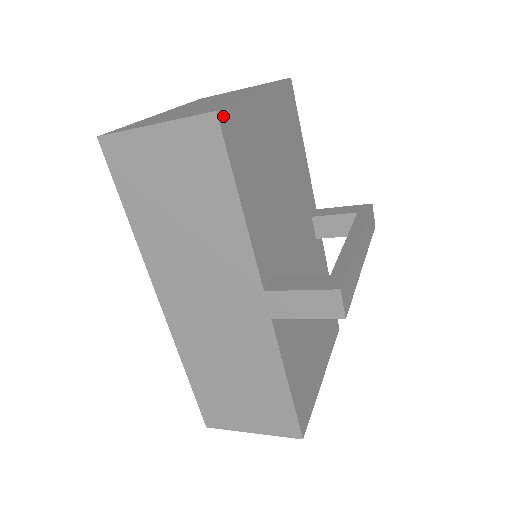
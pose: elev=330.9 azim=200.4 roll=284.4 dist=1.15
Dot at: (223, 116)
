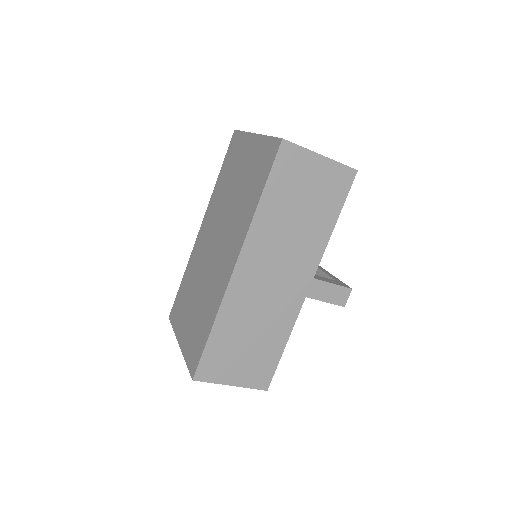
Dot at: occluded
